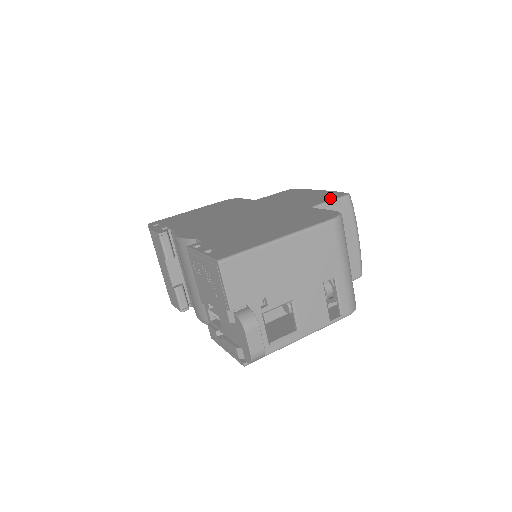
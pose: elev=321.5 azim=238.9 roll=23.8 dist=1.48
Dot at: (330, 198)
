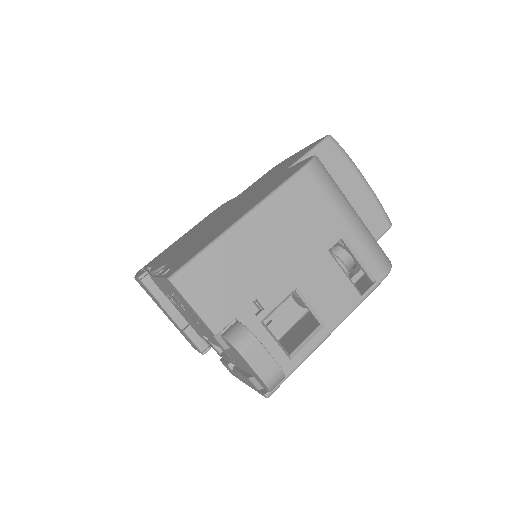
Dot at: (308, 150)
